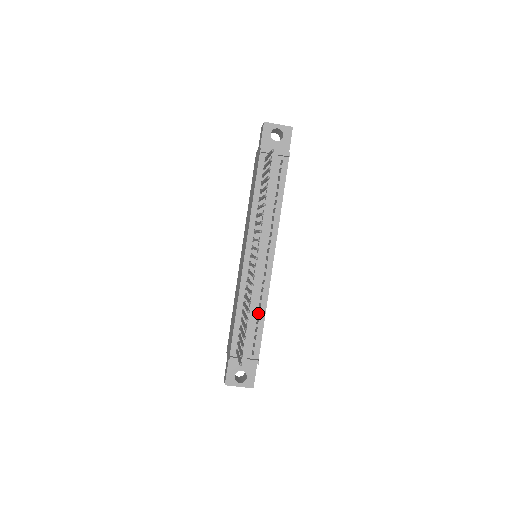
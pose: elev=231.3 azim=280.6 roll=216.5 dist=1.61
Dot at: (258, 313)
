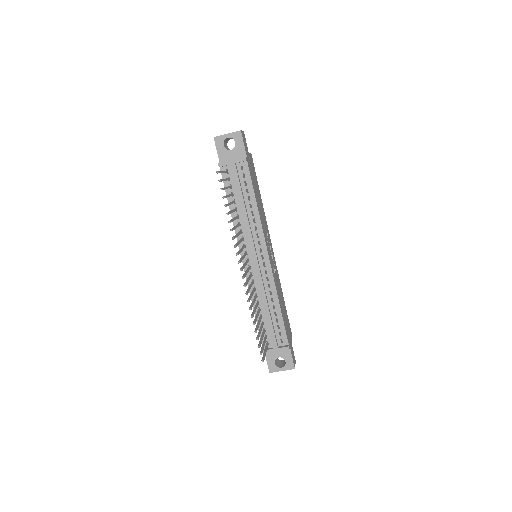
Dot at: occluded
